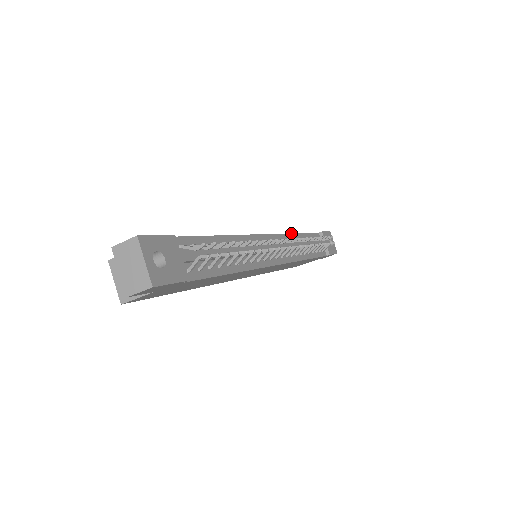
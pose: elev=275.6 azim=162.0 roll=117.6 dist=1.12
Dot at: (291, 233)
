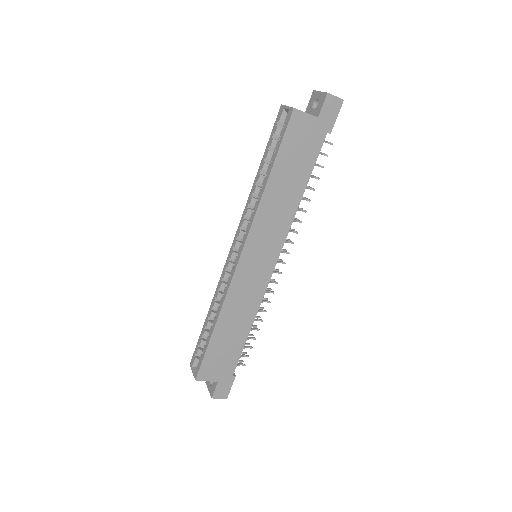
Dot at: occluded
